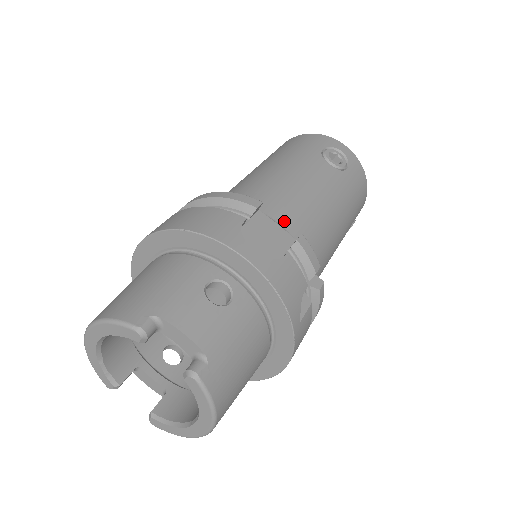
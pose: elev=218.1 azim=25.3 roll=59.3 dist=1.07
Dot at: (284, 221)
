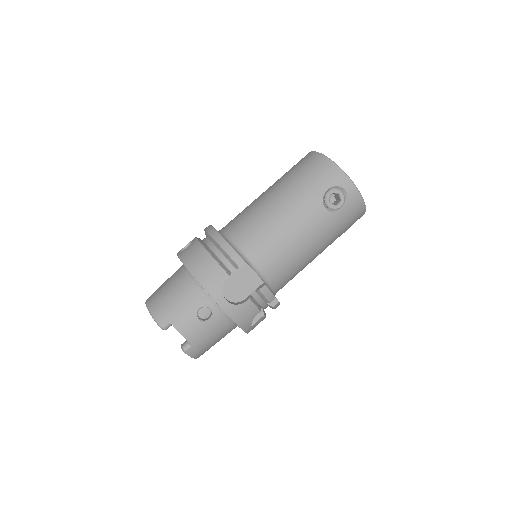
Dot at: (262, 266)
